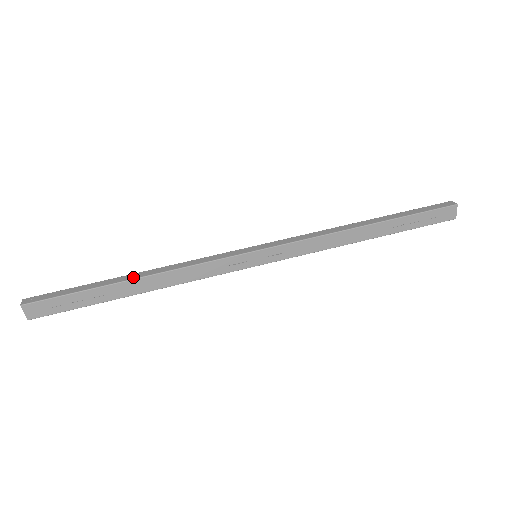
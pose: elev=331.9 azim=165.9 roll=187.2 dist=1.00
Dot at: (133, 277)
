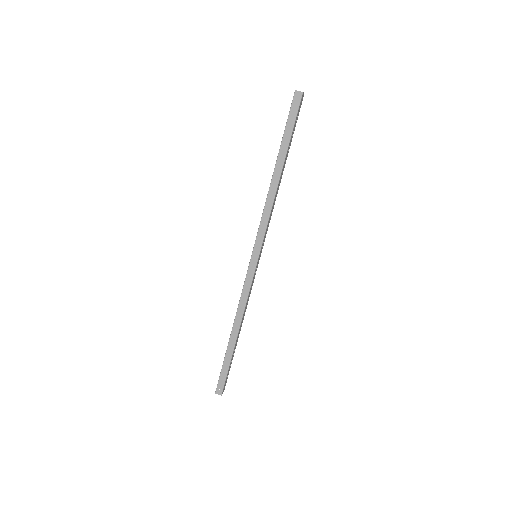
Dot at: (235, 335)
